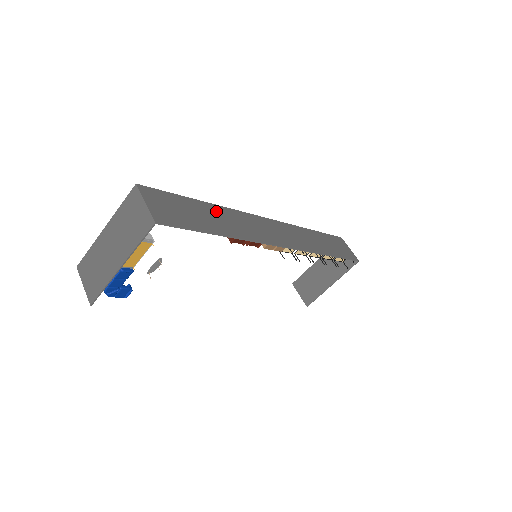
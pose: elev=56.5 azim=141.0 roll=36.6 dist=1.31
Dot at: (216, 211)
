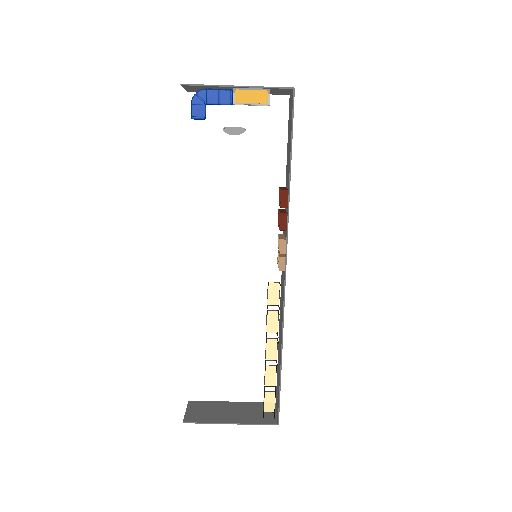
Dot at: occluded
